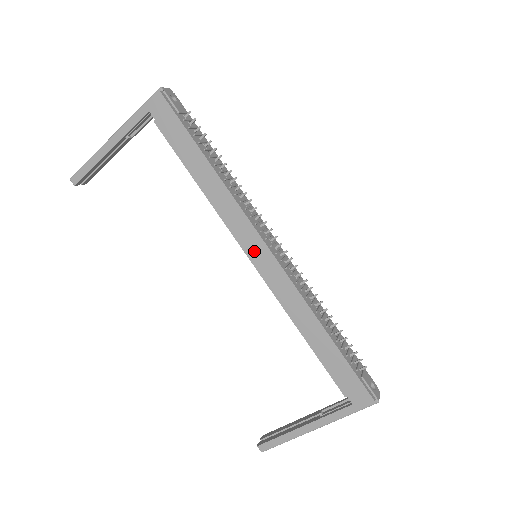
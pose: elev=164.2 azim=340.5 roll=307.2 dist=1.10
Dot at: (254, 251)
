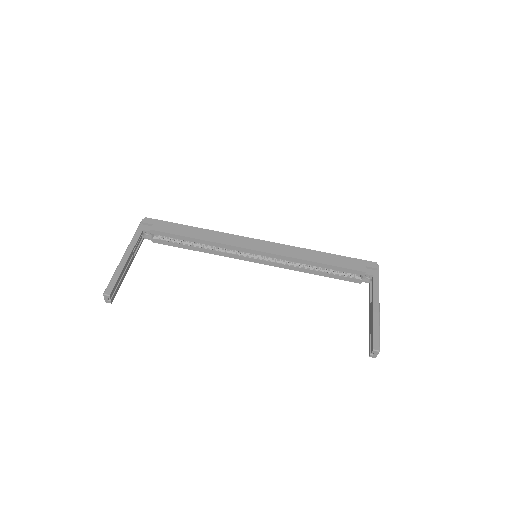
Dot at: (254, 245)
